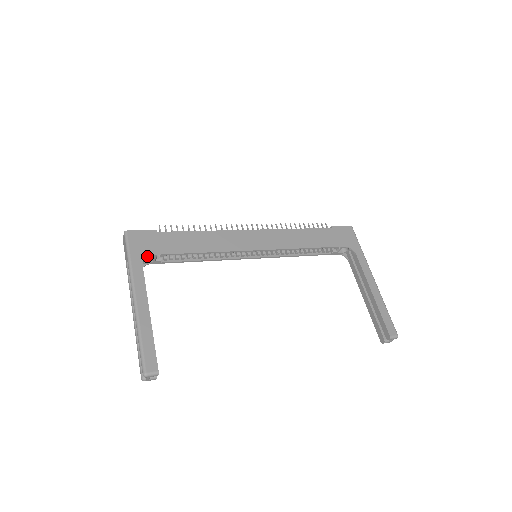
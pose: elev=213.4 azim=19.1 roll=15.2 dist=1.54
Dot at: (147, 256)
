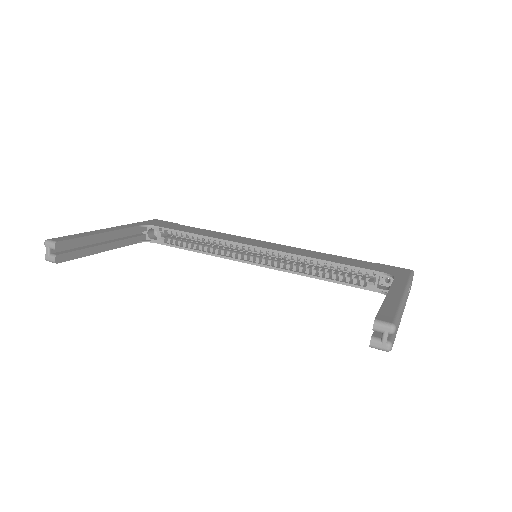
Dot at: (151, 225)
